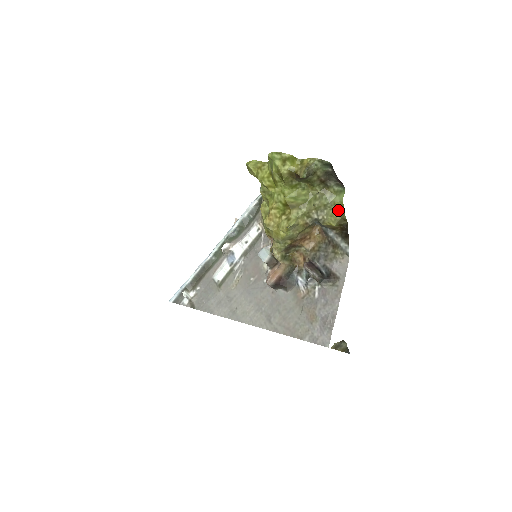
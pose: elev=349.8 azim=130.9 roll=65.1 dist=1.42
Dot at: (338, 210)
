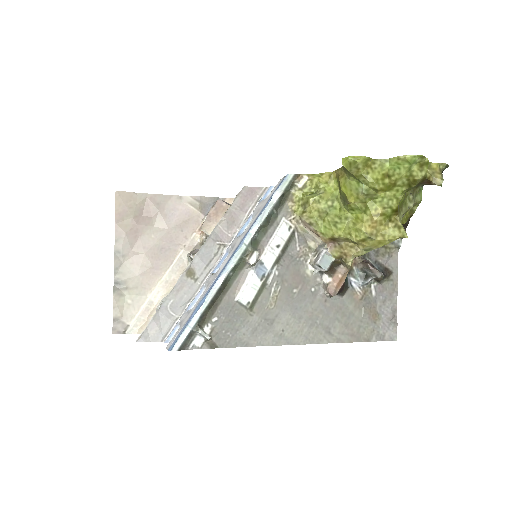
Dot at: occluded
